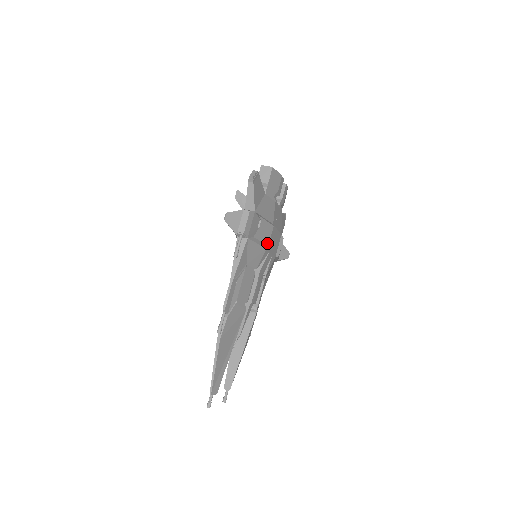
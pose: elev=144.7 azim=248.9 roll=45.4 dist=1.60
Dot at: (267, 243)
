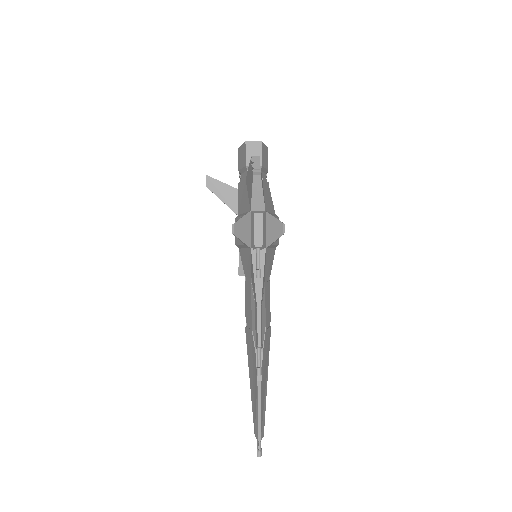
Dot at: (278, 242)
